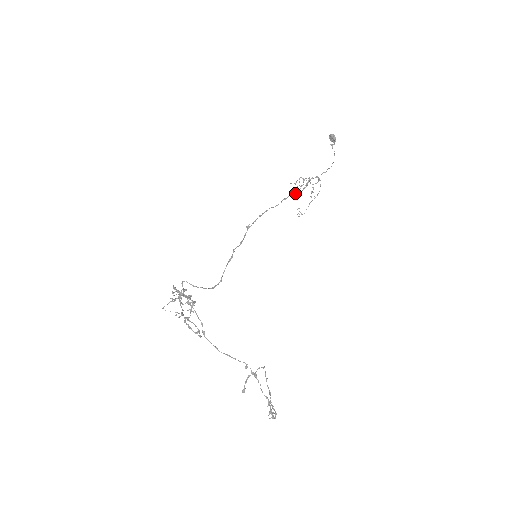
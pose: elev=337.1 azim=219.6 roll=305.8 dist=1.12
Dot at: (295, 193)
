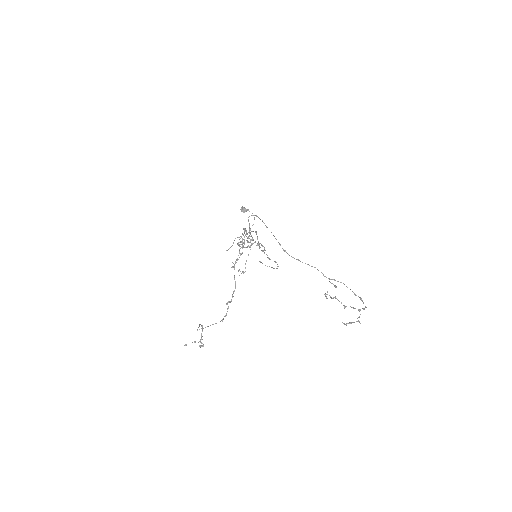
Dot at: (246, 234)
